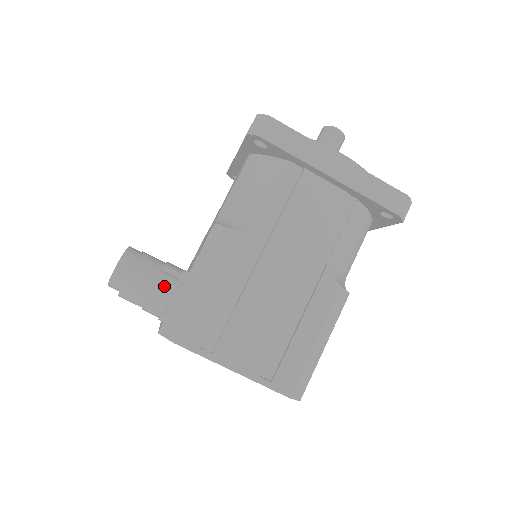
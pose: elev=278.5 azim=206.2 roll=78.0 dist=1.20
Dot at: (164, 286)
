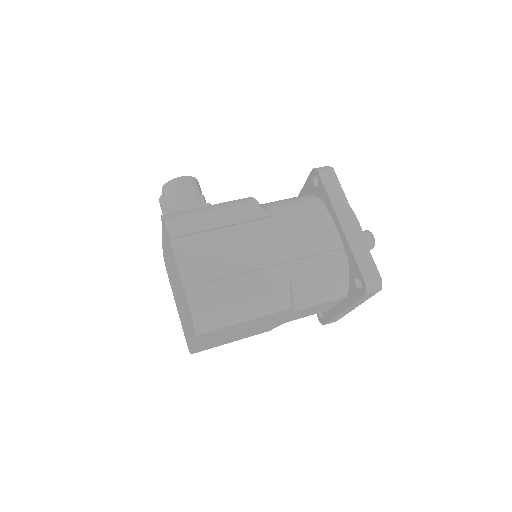
Dot at: (191, 199)
